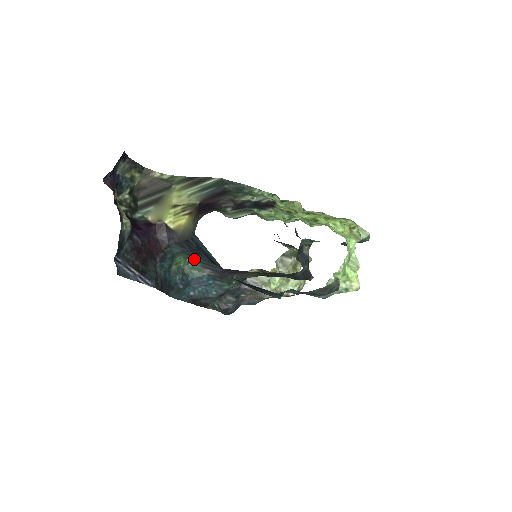
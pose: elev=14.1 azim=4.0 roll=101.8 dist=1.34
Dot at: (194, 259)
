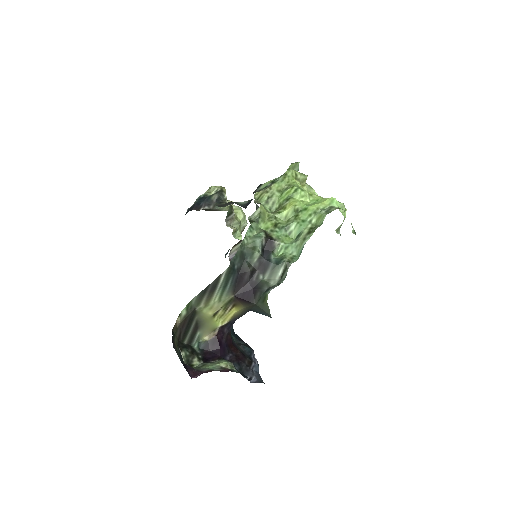
Dot at: occluded
